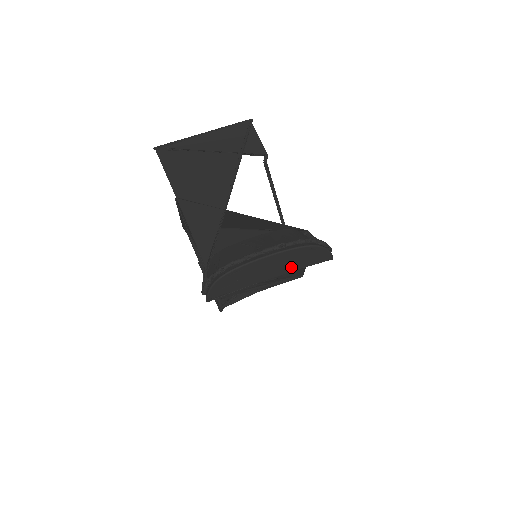
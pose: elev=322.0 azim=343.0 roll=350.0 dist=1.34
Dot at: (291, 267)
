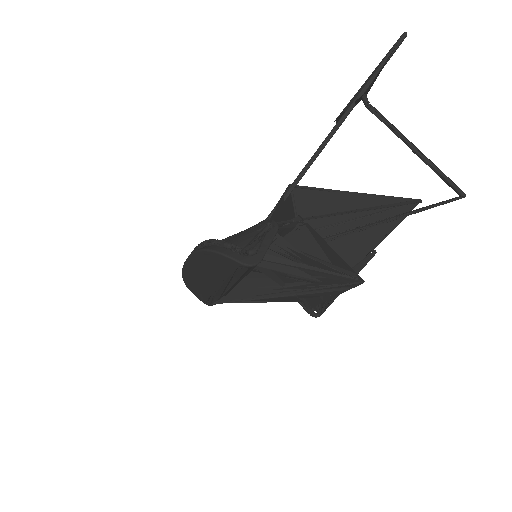
Dot at: (219, 275)
